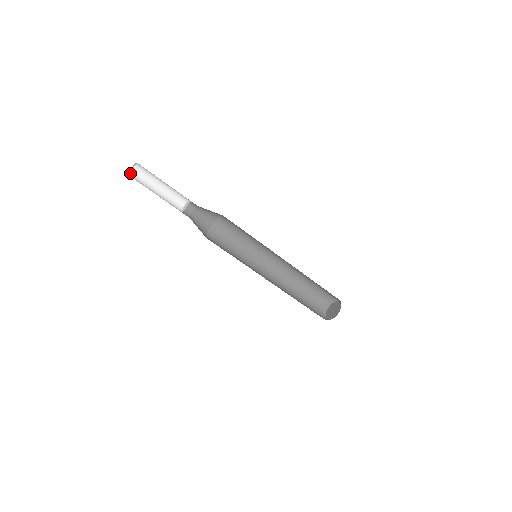
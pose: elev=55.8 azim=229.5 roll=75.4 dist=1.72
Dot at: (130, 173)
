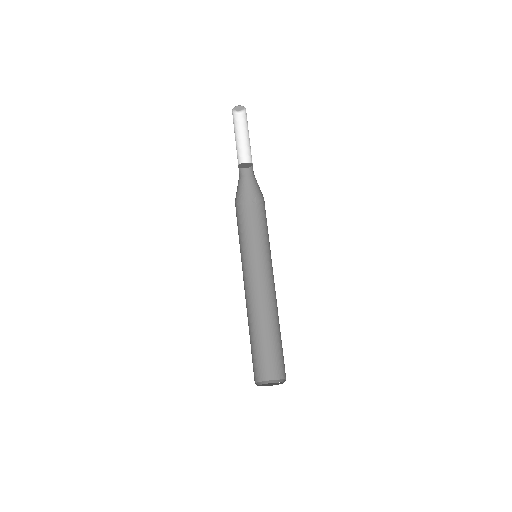
Dot at: (237, 113)
